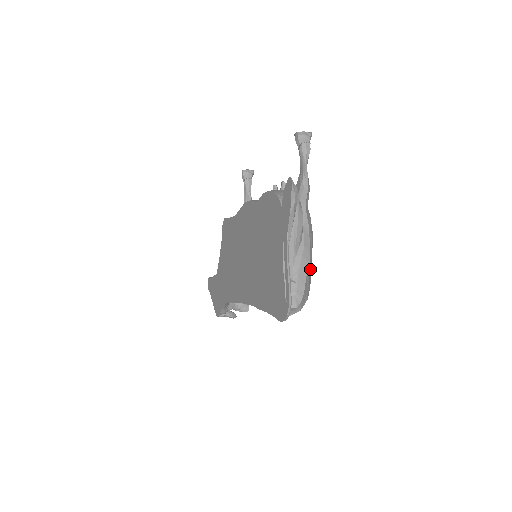
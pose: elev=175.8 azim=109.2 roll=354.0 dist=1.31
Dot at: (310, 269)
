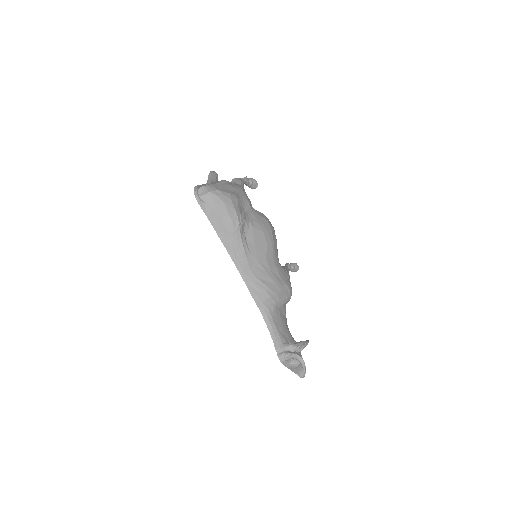
Dot at: (228, 188)
